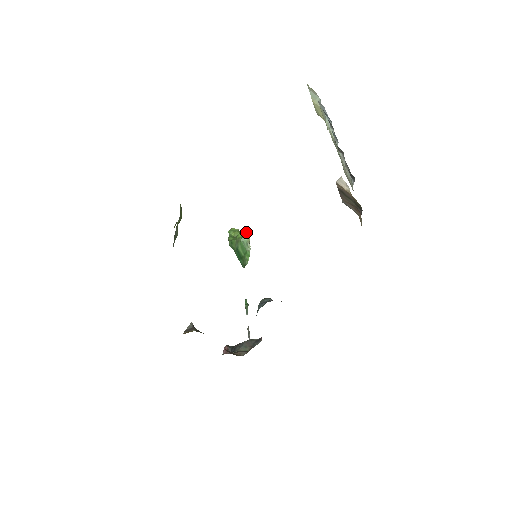
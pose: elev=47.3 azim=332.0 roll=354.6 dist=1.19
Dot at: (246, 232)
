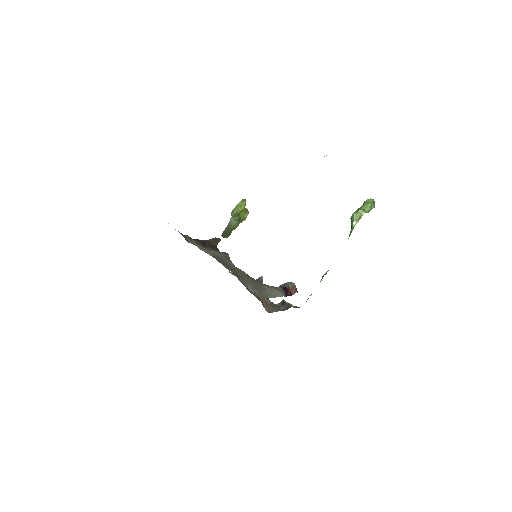
Dot at: (358, 211)
